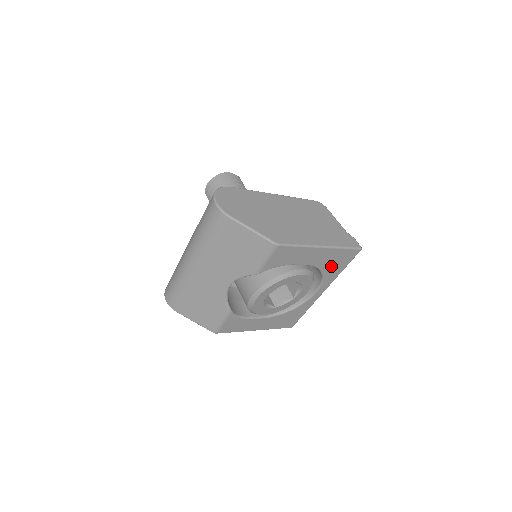
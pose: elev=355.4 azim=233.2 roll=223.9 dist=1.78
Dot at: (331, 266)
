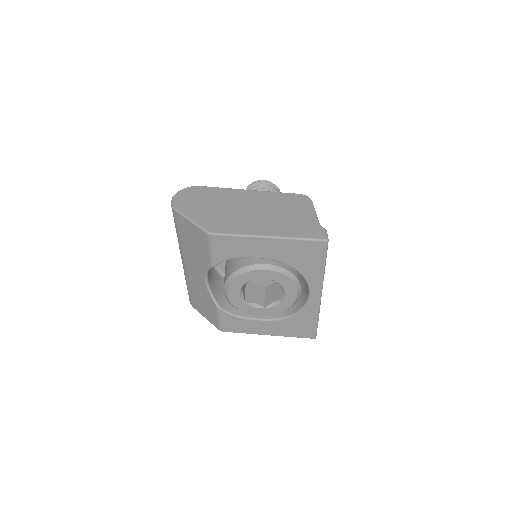
Dot at: (301, 262)
